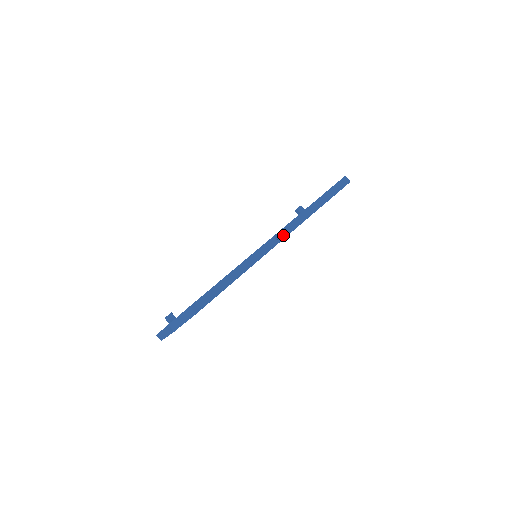
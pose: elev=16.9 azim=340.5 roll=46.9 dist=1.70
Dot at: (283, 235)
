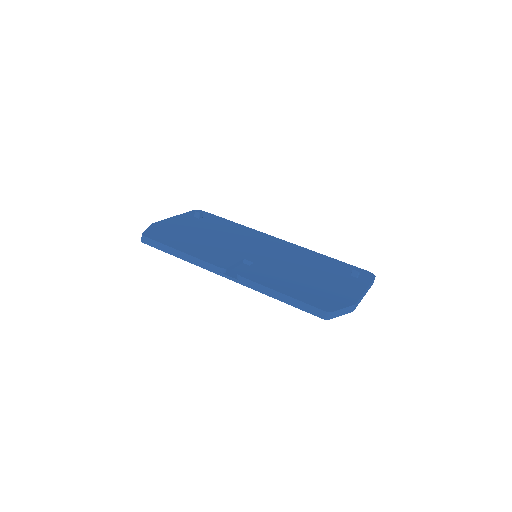
Dot at: (230, 277)
